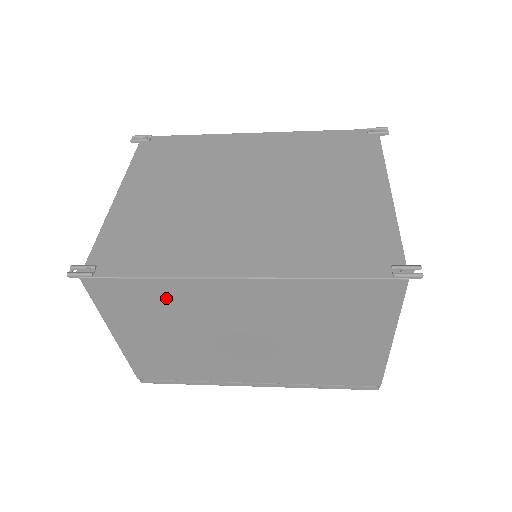
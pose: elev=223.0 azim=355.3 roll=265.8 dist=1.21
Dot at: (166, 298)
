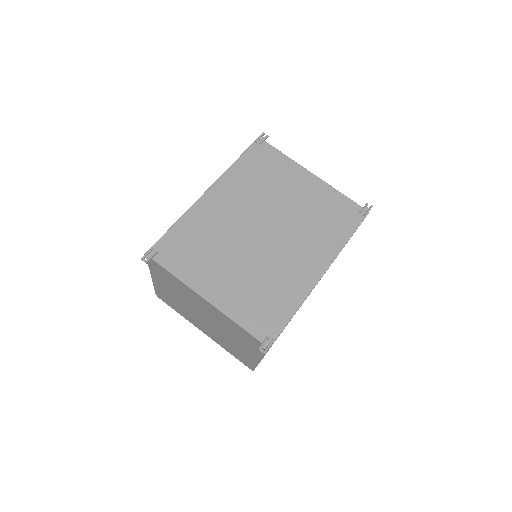
Dot at: occluded
